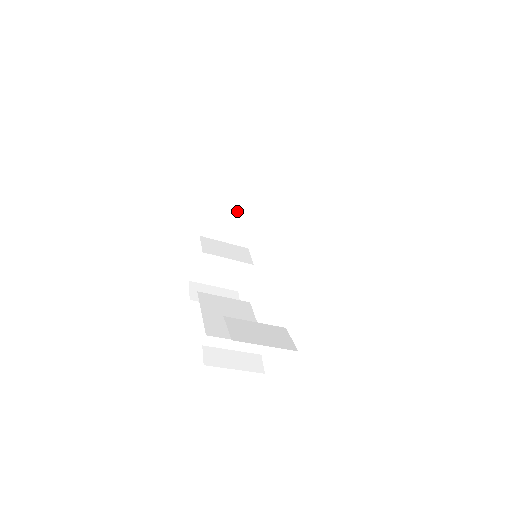
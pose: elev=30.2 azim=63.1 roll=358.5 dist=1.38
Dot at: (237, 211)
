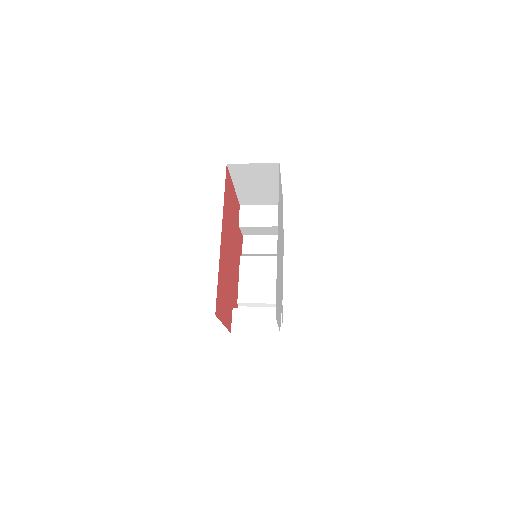
Dot at: (257, 191)
